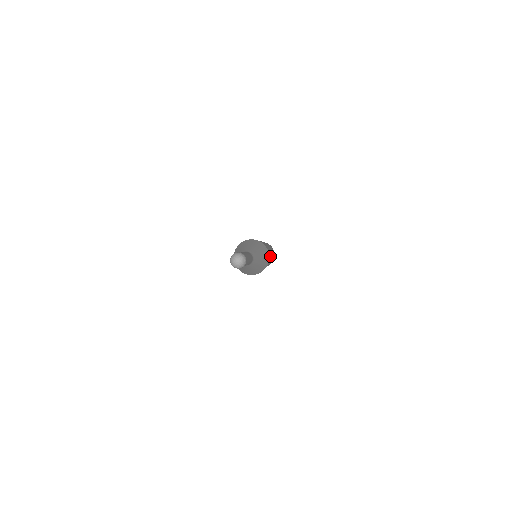
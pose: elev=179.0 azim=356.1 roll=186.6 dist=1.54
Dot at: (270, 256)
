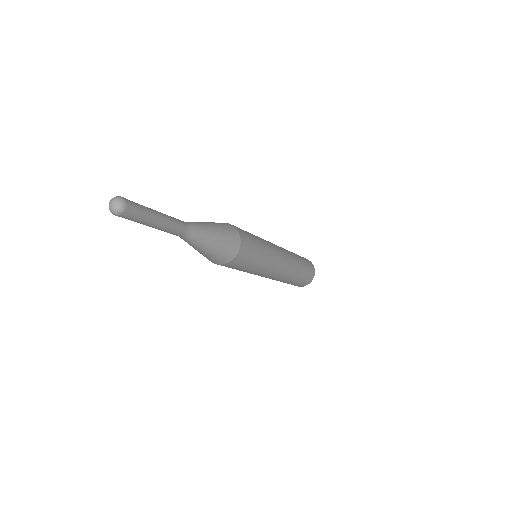
Dot at: (257, 242)
